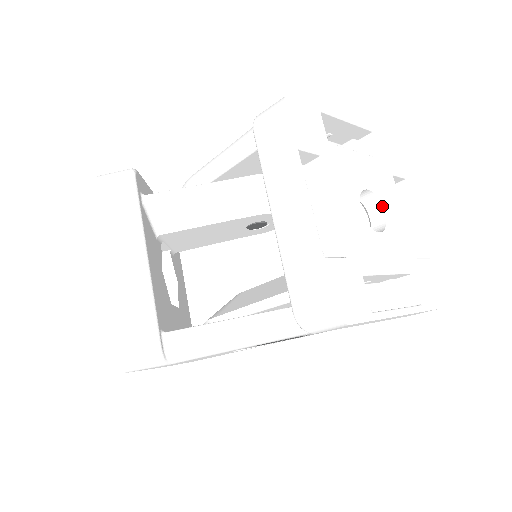
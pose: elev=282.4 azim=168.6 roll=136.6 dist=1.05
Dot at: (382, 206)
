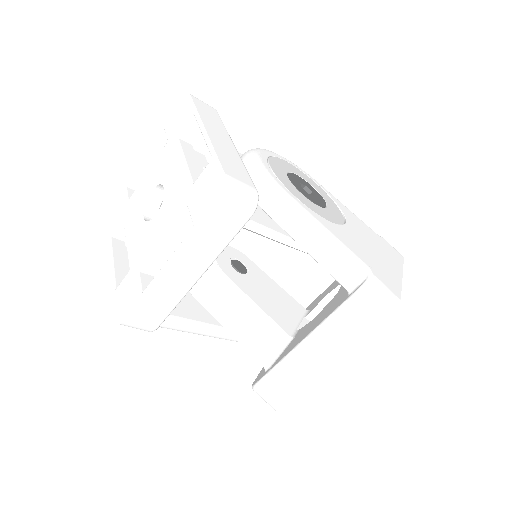
Dot at: occluded
